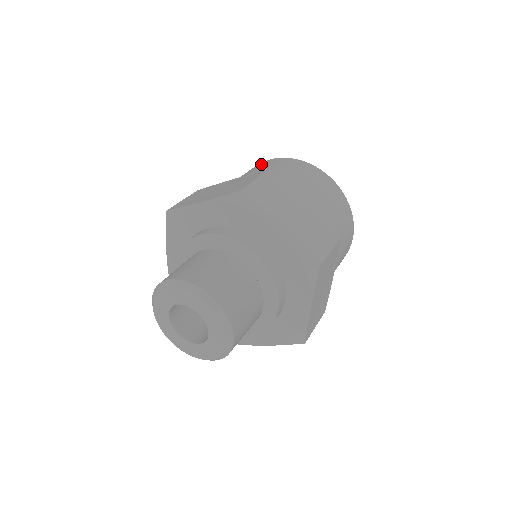
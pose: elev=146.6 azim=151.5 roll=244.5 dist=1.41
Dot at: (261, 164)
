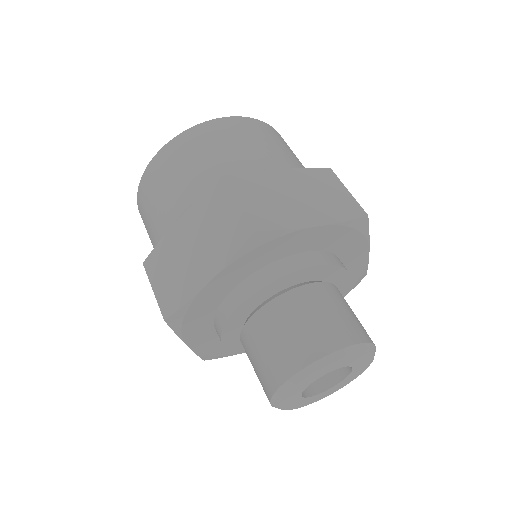
Dot at: (158, 169)
